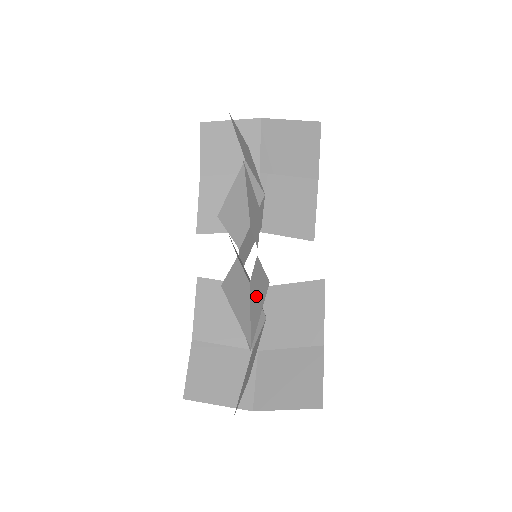
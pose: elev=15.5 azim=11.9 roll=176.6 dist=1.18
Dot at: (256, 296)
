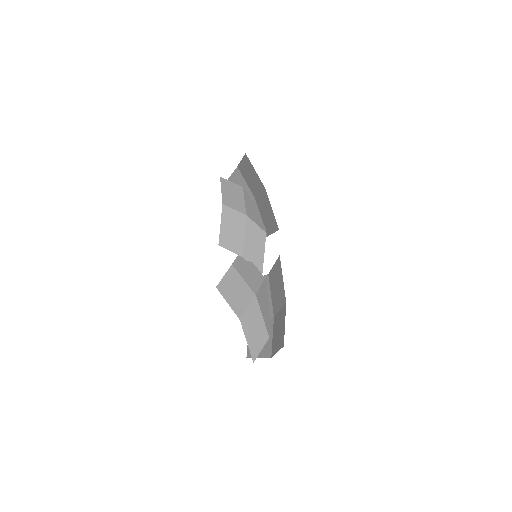
Dot at: occluded
